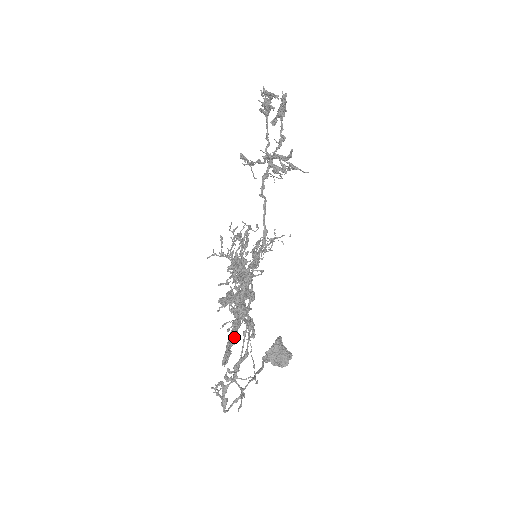
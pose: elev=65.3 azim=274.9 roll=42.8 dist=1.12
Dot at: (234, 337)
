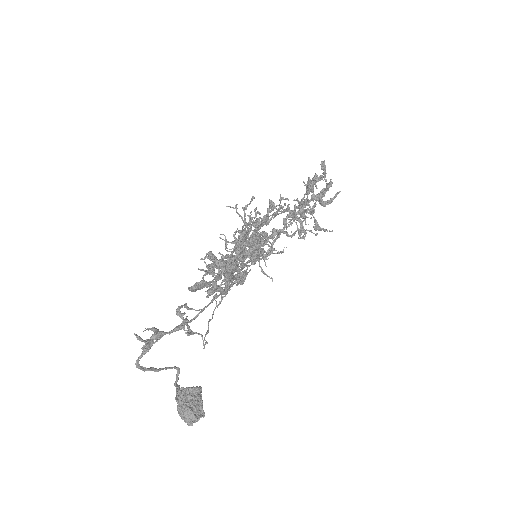
Dot at: (210, 283)
